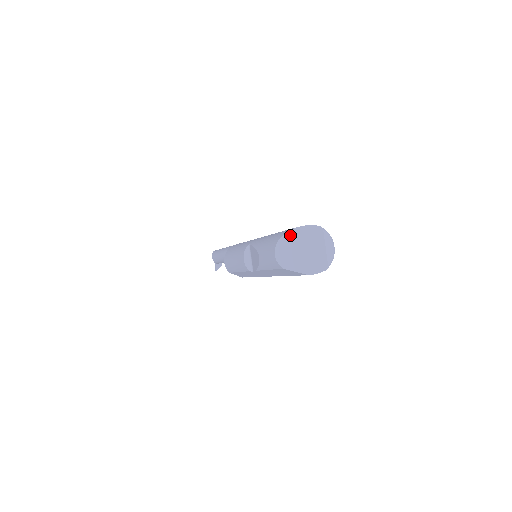
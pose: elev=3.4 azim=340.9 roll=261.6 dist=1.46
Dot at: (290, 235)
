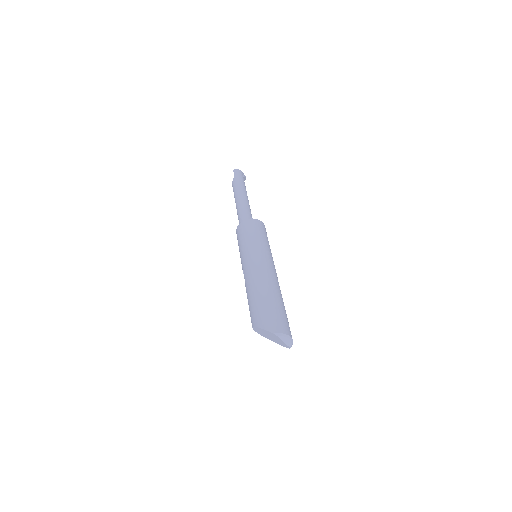
Dot at: (258, 329)
